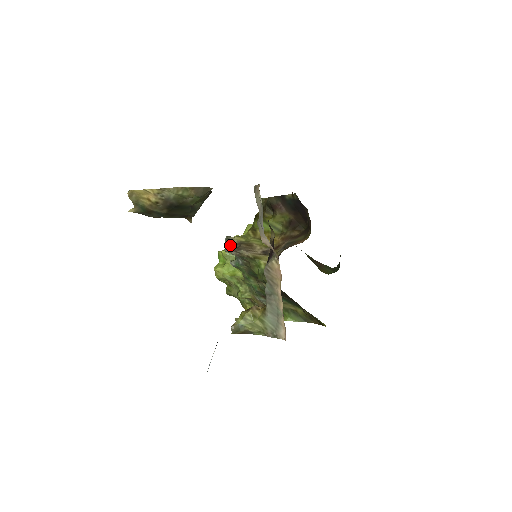
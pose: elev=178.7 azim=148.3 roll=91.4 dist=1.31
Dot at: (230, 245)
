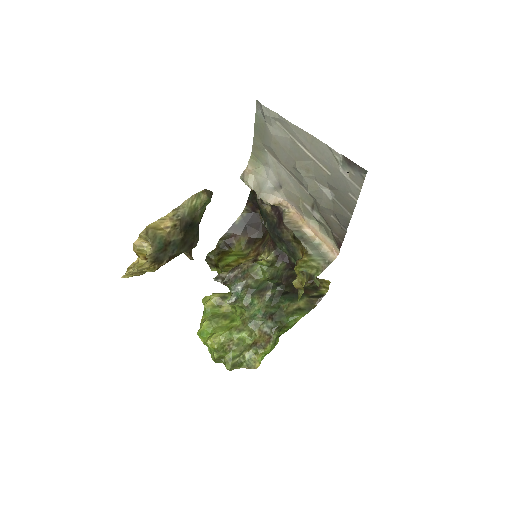
Dot at: (223, 279)
